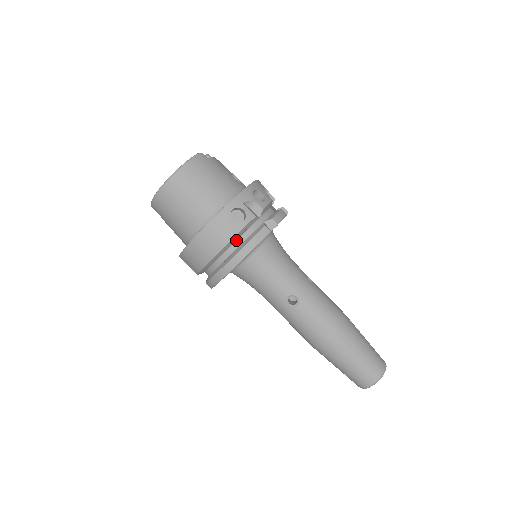
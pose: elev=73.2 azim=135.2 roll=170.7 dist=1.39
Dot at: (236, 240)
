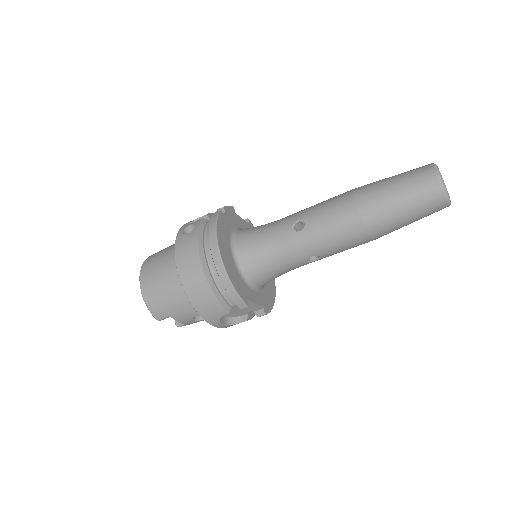
Dot at: (205, 241)
